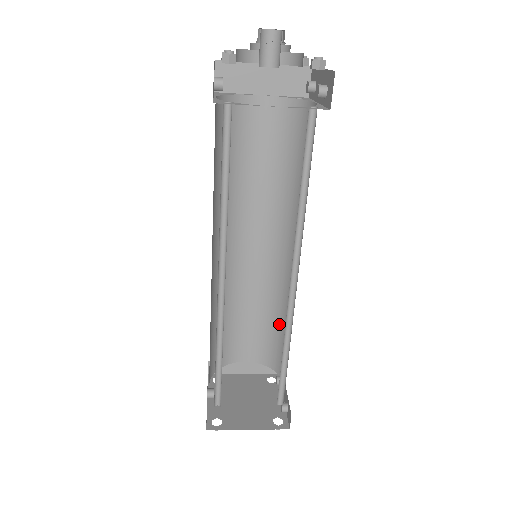
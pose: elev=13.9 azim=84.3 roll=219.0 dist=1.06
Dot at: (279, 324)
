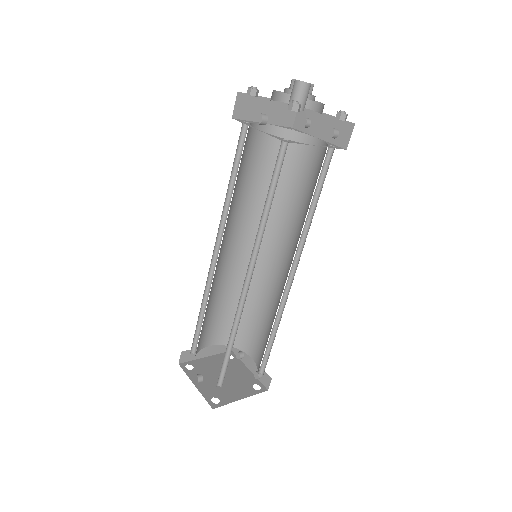
Dot at: (248, 309)
